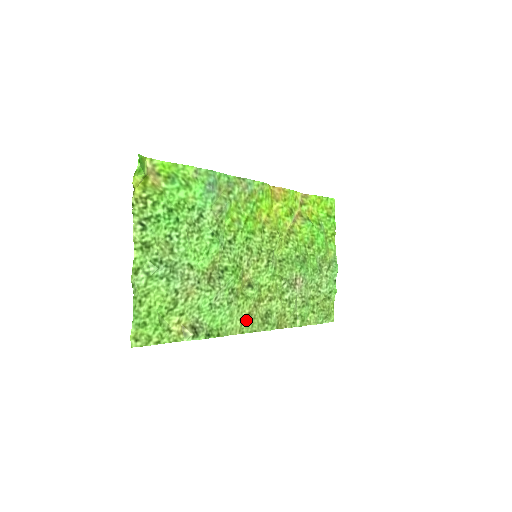
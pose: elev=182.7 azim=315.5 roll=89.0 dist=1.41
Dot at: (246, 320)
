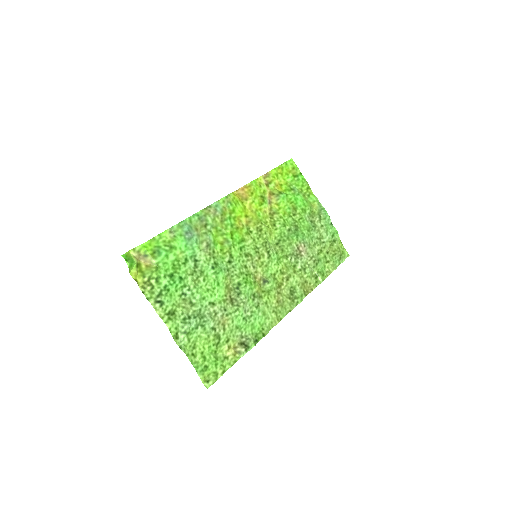
Dot at: (278, 308)
